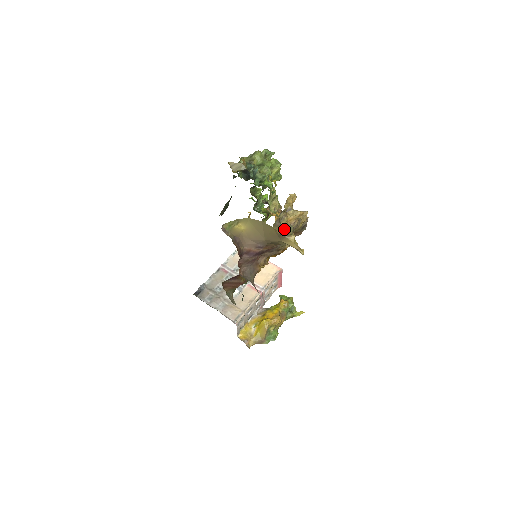
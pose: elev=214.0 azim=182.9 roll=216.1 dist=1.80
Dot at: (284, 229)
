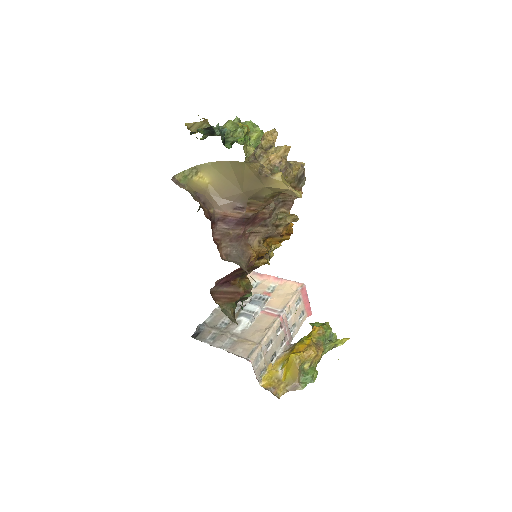
Dot at: (264, 167)
